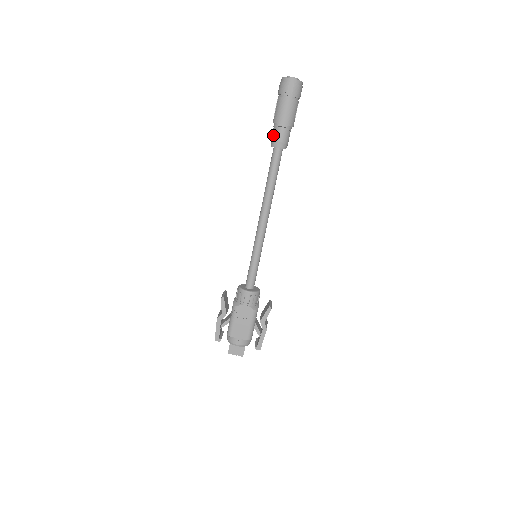
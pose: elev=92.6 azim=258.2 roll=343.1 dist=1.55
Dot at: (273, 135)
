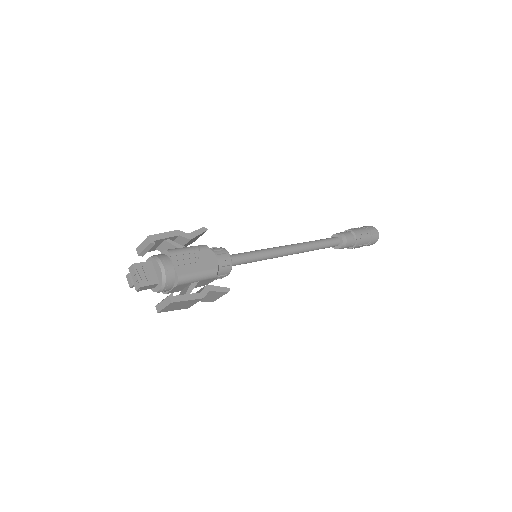
Dot at: (343, 232)
